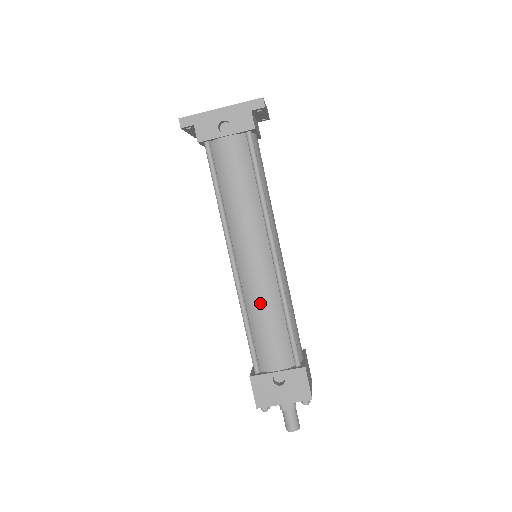
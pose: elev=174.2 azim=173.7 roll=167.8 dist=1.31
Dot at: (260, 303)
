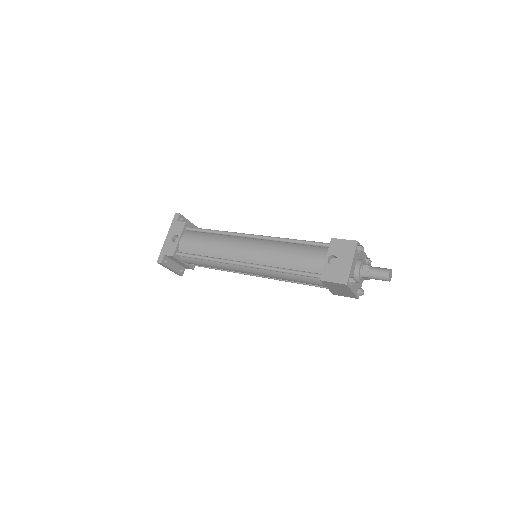
Dot at: (276, 254)
